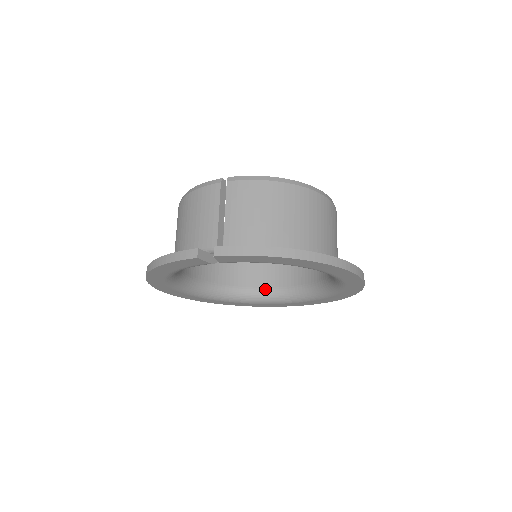
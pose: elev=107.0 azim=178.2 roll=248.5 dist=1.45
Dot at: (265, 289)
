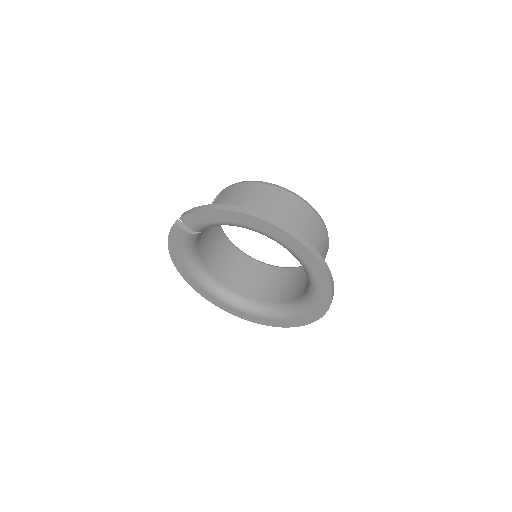
Dot at: (286, 303)
